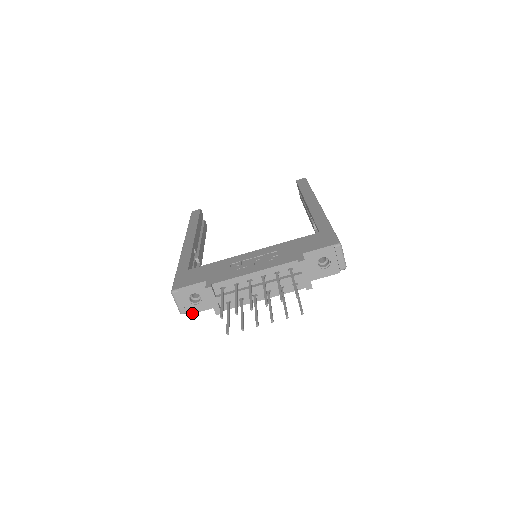
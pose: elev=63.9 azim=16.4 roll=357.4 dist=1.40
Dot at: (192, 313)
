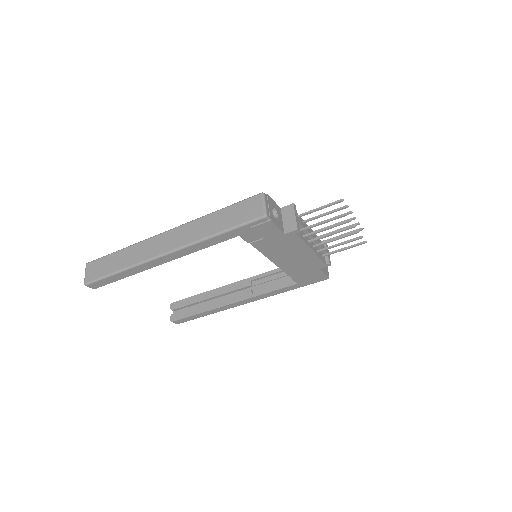
Dot at: (273, 222)
